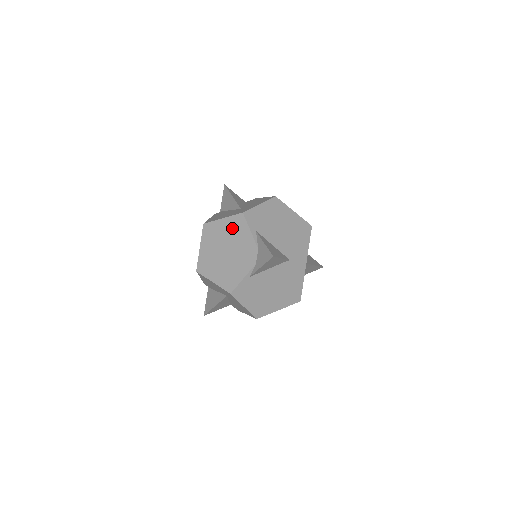
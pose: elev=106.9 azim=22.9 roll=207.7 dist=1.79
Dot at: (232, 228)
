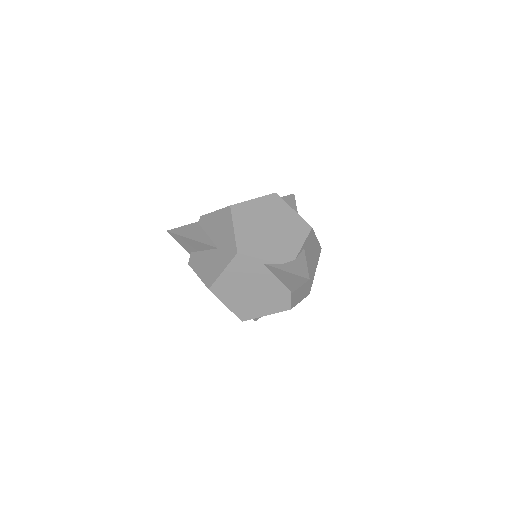
Dot at: (293, 224)
